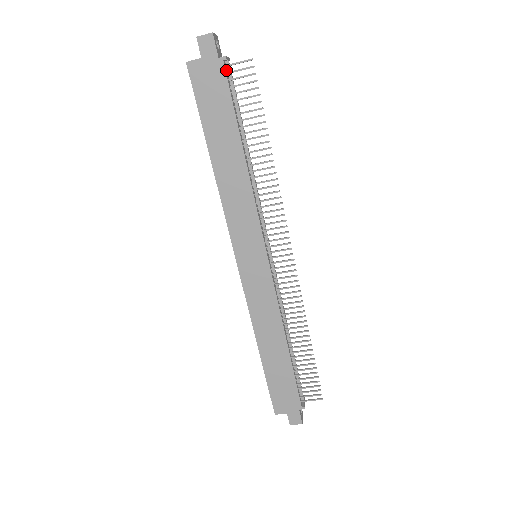
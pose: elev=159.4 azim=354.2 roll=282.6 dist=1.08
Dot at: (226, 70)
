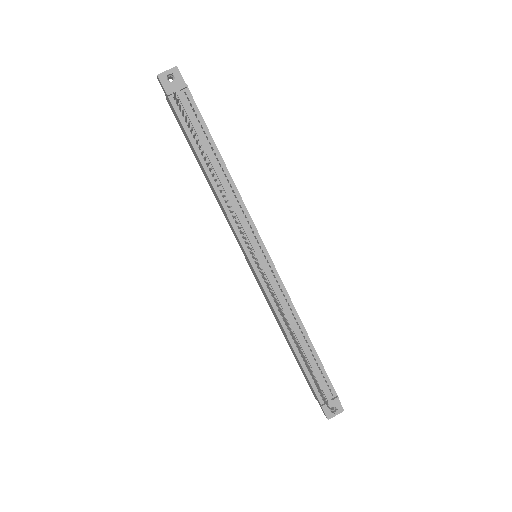
Dot at: occluded
